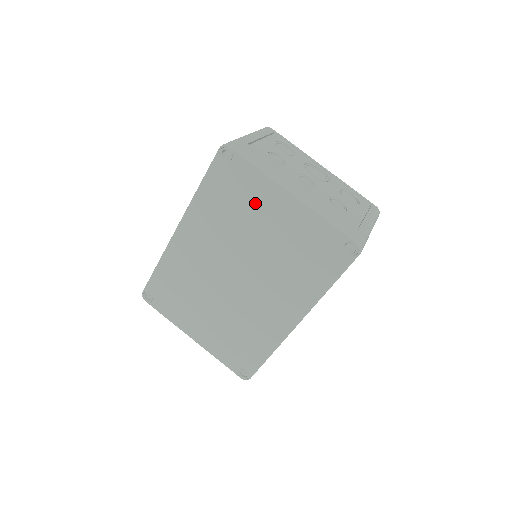
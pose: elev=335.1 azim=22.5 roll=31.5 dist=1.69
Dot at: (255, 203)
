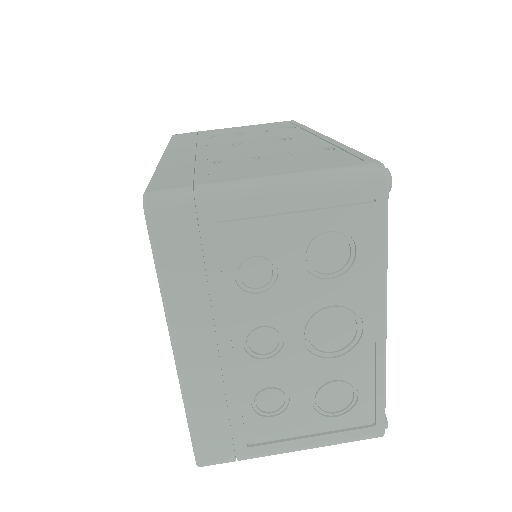
Dot at: occluded
